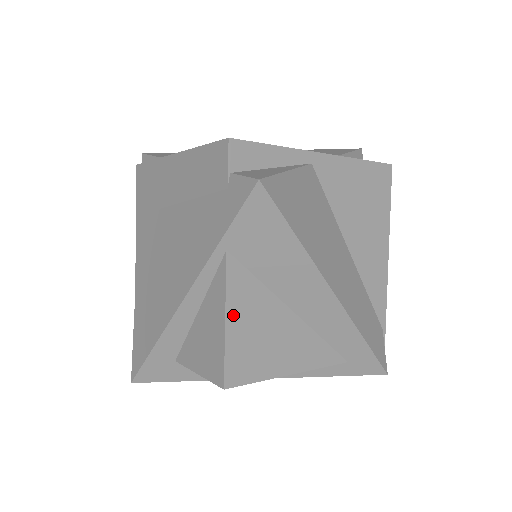
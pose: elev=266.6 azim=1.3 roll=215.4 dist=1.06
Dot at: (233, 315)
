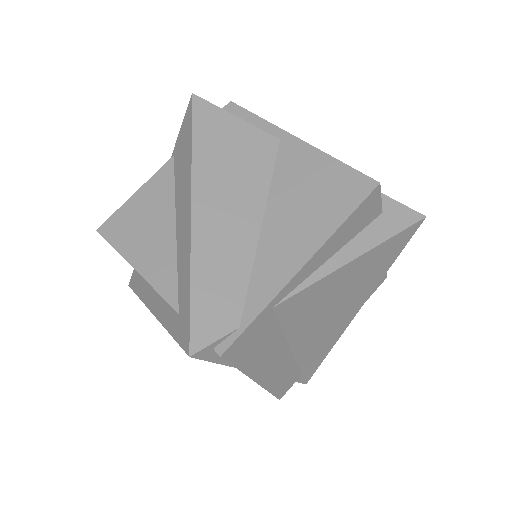
Dot at: (142, 193)
